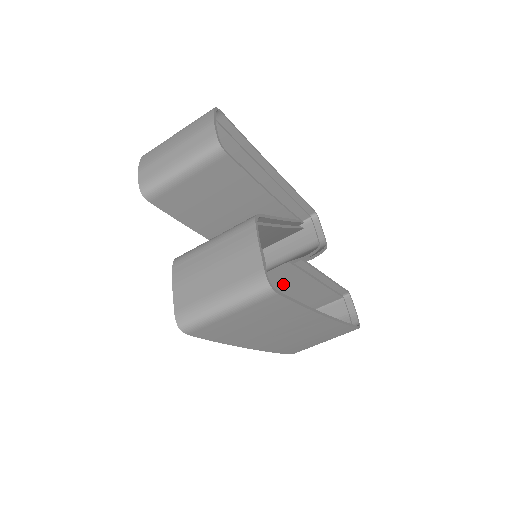
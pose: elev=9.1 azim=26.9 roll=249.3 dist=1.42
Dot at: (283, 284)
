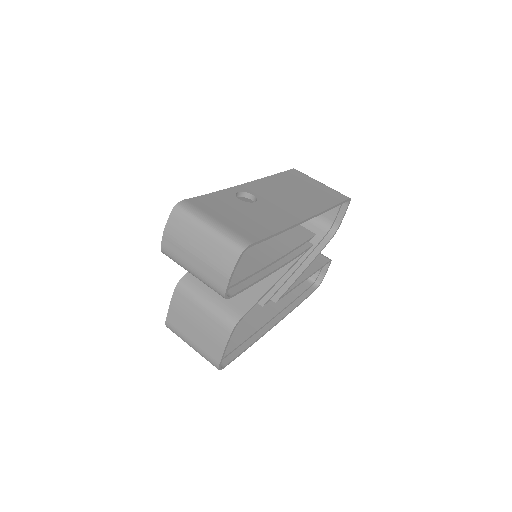
Dot at: occluded
